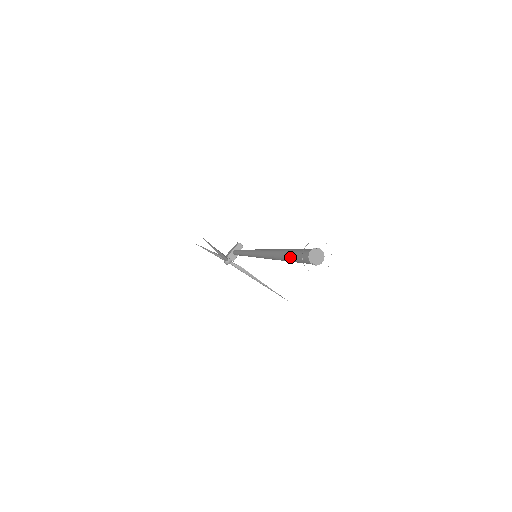
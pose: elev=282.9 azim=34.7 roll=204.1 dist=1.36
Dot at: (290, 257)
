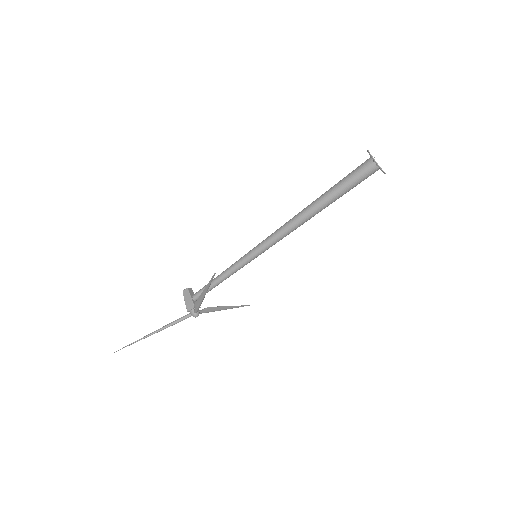
Dot at: (340, 193)
